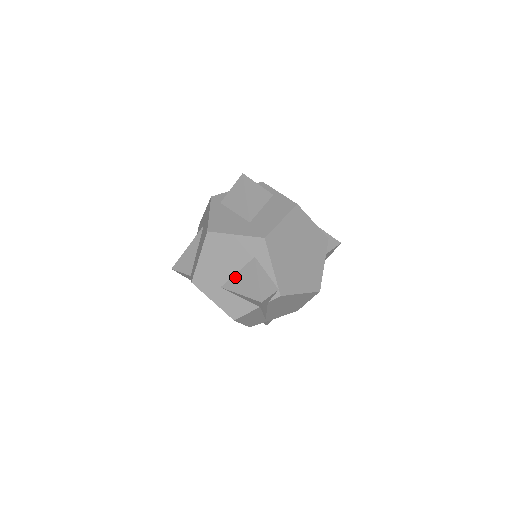
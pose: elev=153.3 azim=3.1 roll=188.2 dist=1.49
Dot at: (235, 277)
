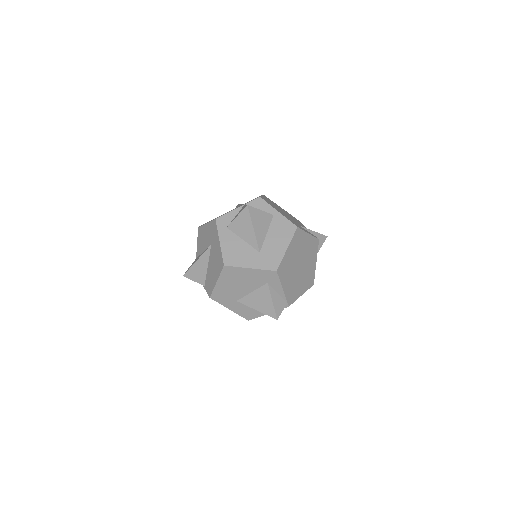
Dot at: (250, 296)
